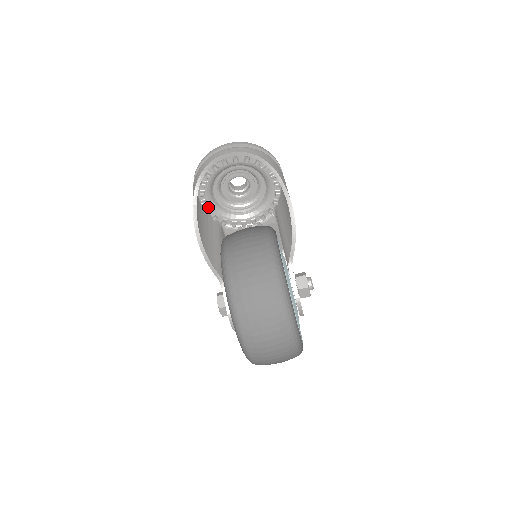
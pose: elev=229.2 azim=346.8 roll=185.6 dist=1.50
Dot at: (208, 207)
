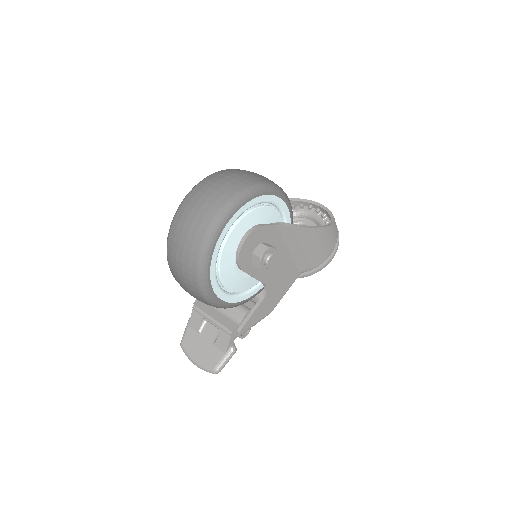
Dot at: occluded
